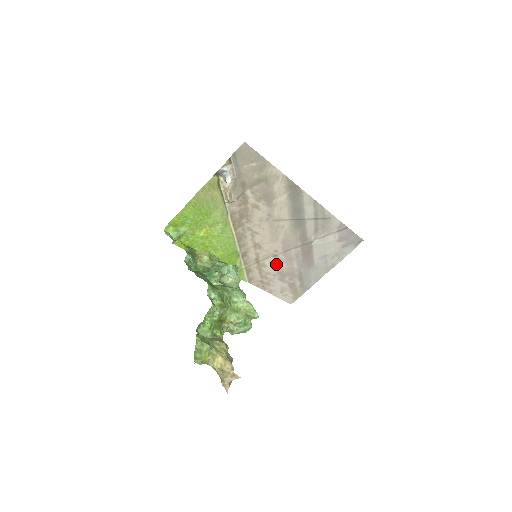
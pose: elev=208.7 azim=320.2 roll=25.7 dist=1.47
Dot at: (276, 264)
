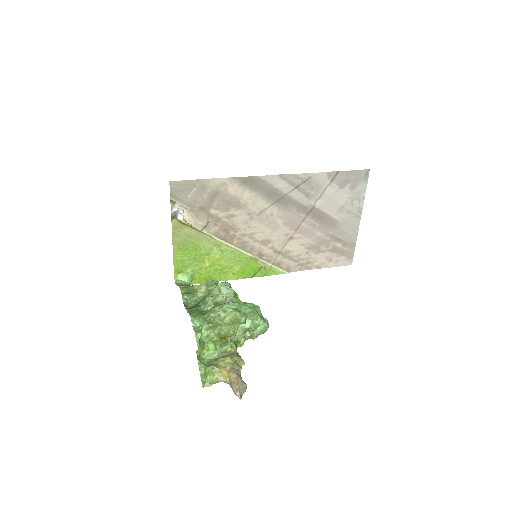
Dot at: (299, 244)
